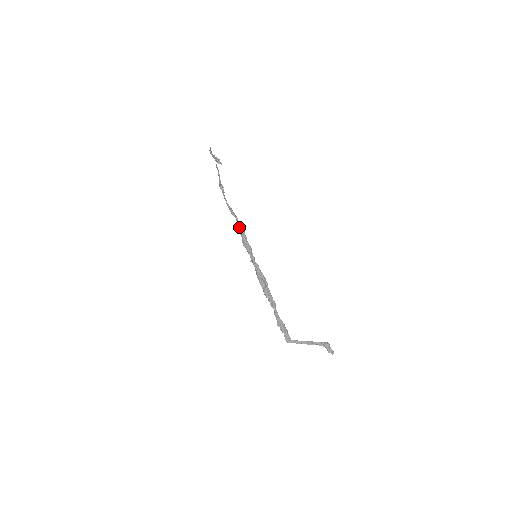
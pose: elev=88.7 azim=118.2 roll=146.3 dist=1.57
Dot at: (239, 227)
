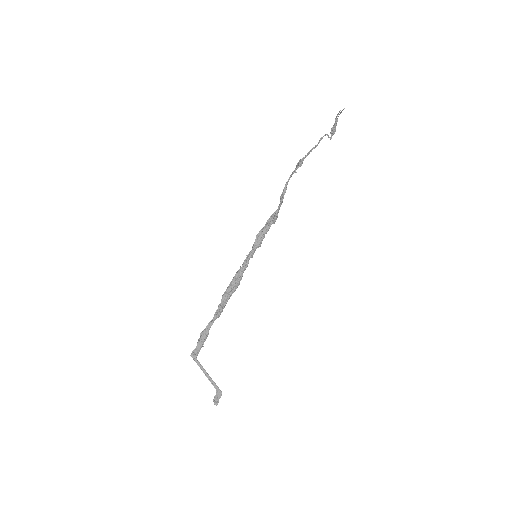
Dot at: (274, 214)
